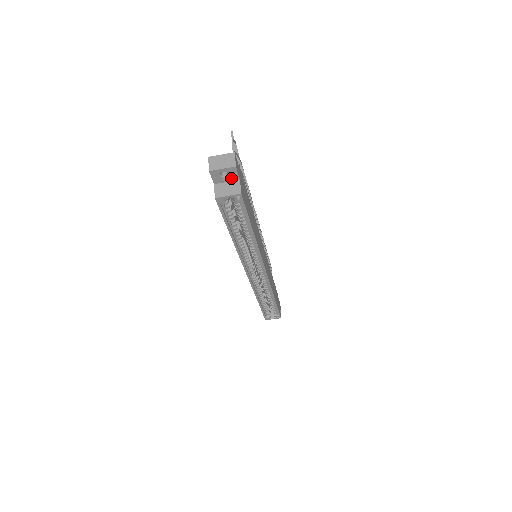
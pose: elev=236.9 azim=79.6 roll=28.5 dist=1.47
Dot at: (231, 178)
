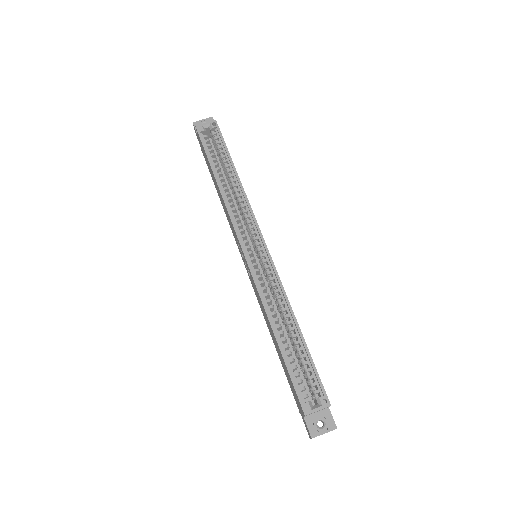
Dot at: occluded
